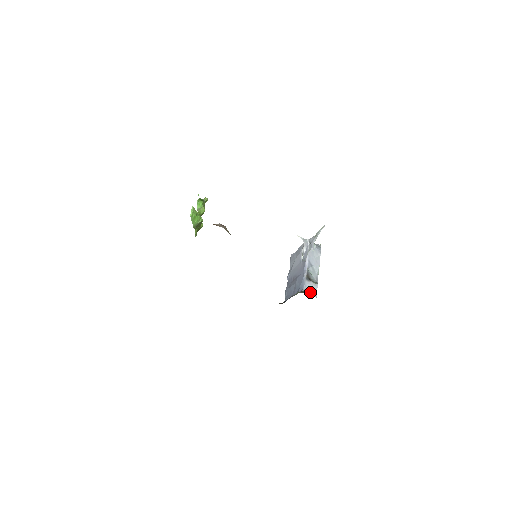
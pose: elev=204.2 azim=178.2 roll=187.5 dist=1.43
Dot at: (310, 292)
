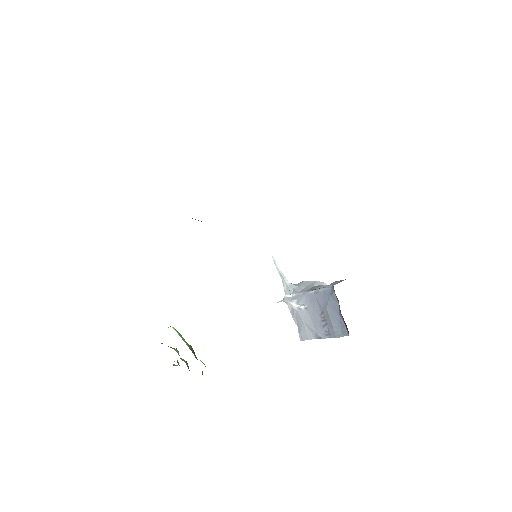
Dot at: (338, 282)
